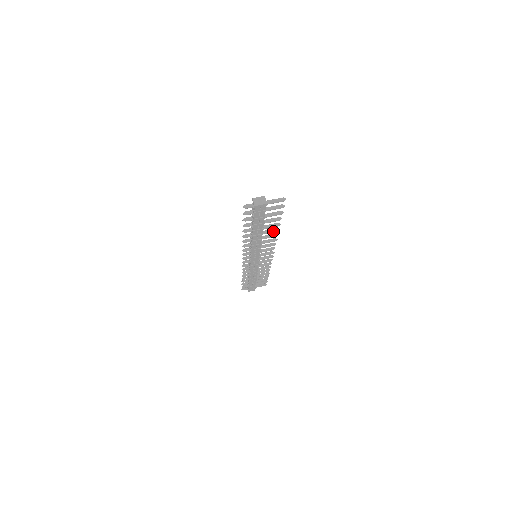
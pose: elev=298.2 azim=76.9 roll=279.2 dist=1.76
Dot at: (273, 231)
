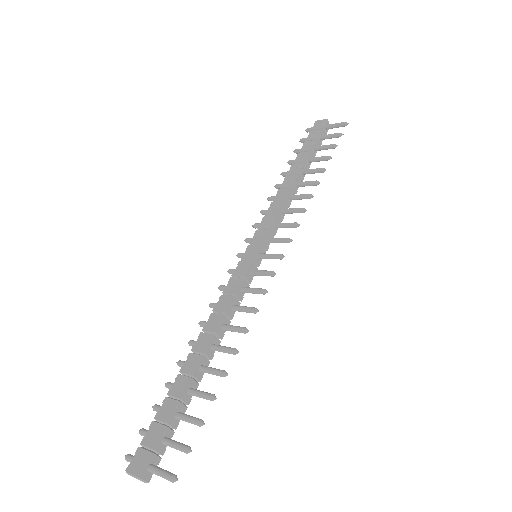
Dot at: (311, 181)
